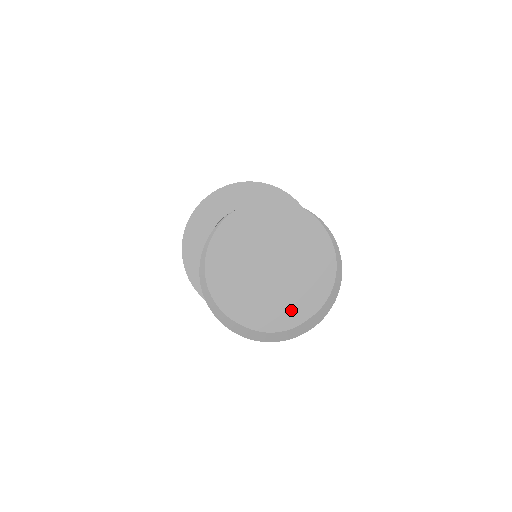
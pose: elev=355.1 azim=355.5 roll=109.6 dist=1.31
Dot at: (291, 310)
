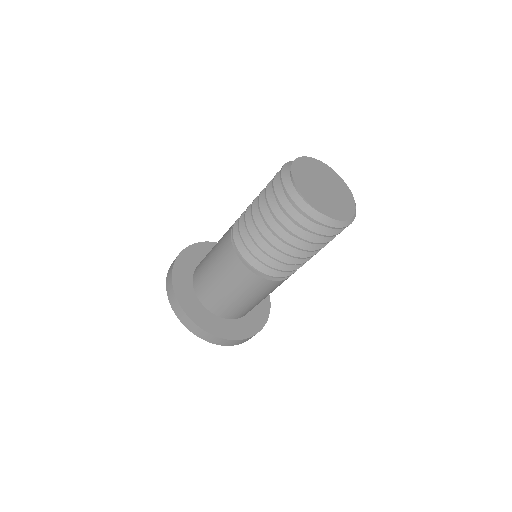
Dot at: (320, 204)
